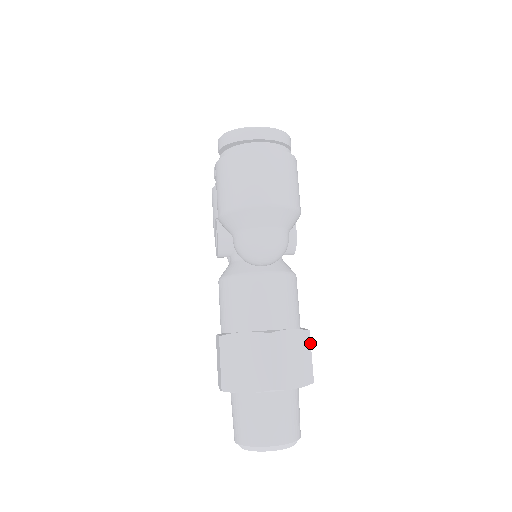
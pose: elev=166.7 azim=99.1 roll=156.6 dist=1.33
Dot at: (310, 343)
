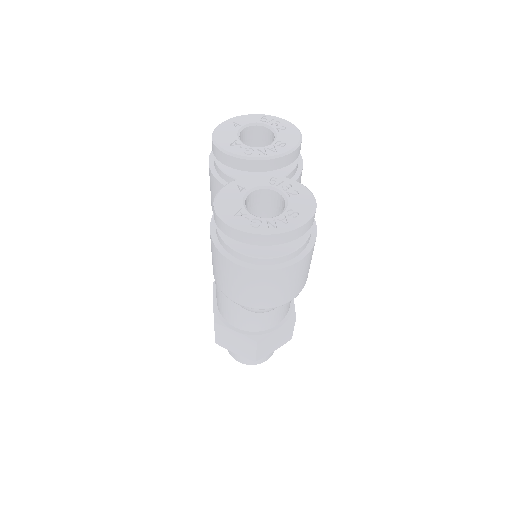
Dot at: (294, 324)
